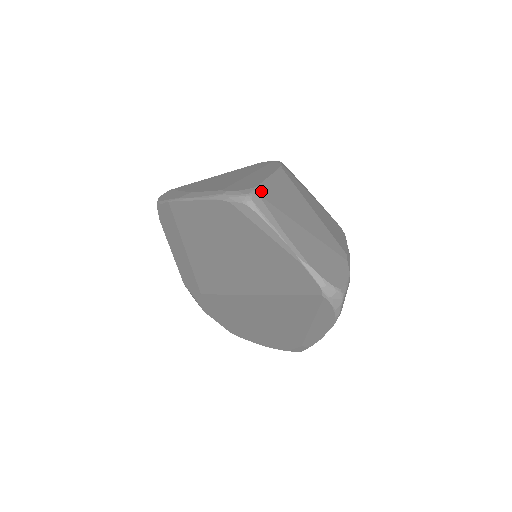
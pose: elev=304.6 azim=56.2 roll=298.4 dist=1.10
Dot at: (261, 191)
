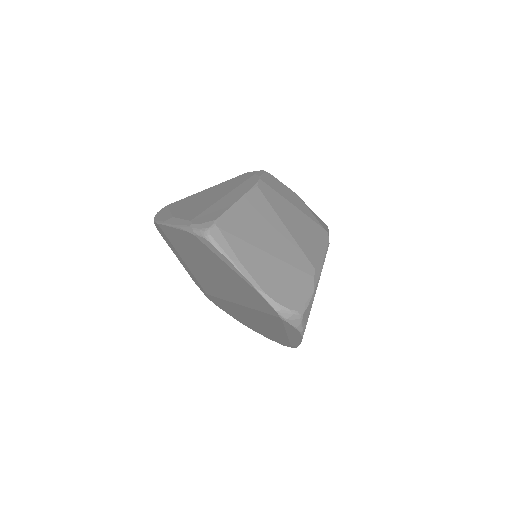
Dot at: (222, 222)
